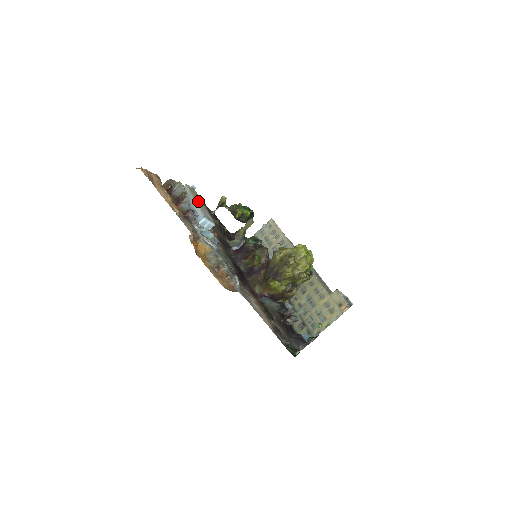
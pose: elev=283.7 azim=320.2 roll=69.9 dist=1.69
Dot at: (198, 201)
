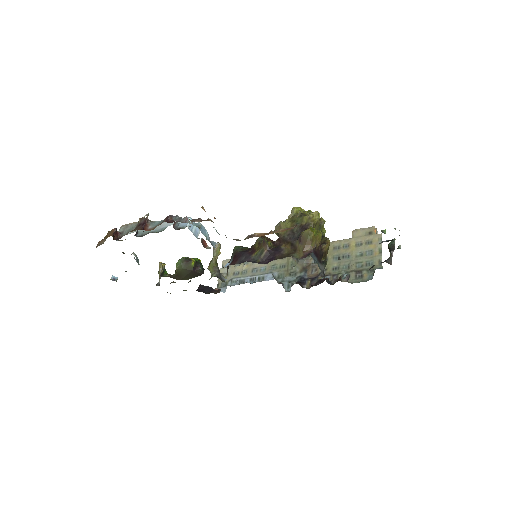
Dot at: occluded
